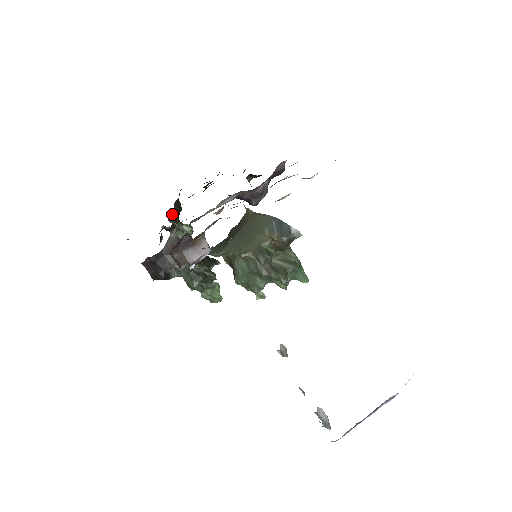
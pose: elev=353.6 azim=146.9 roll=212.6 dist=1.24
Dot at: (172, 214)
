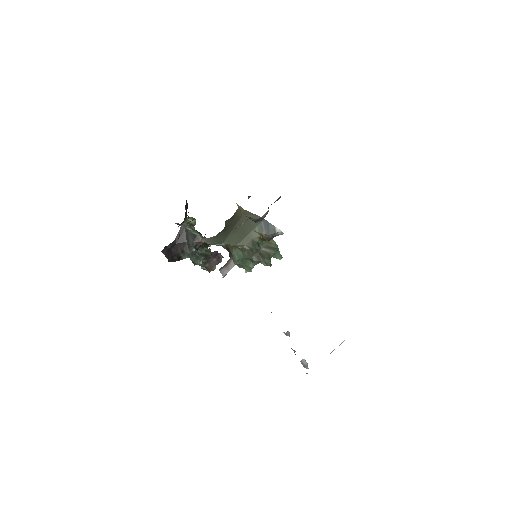
Dot at: (190, 221)
